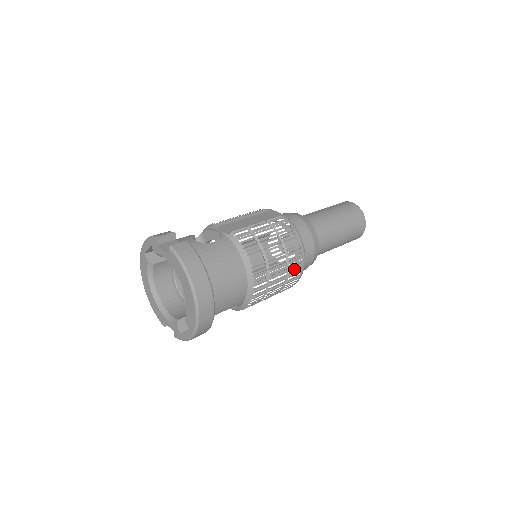
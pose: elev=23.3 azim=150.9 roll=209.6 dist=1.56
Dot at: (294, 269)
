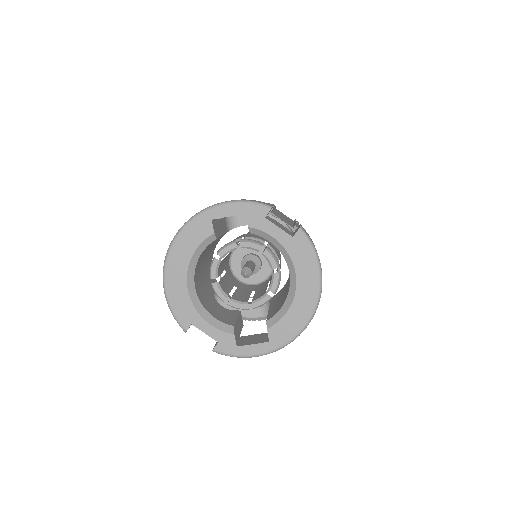
Dot at: occluded
